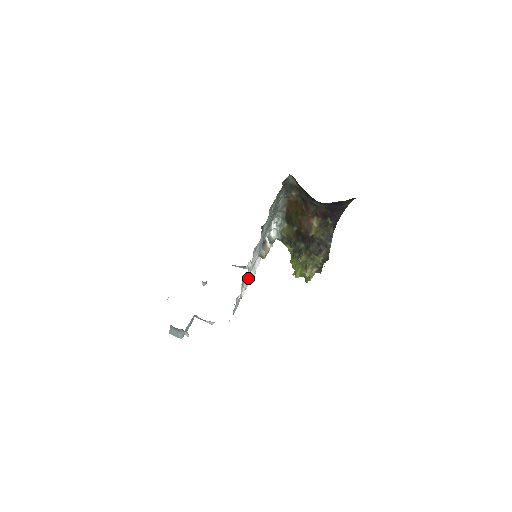
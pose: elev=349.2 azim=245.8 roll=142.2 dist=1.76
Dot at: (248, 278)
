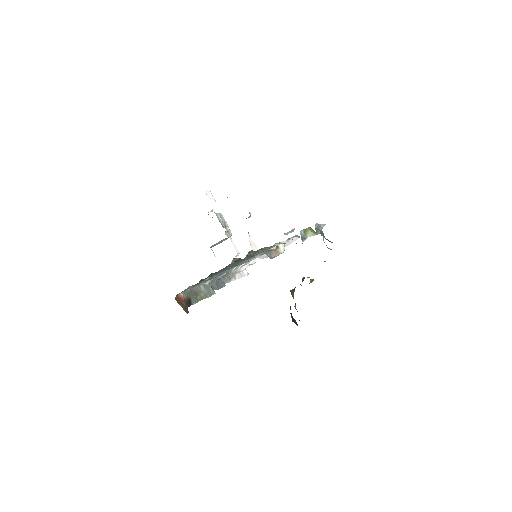
Dot at: (257, 258)
